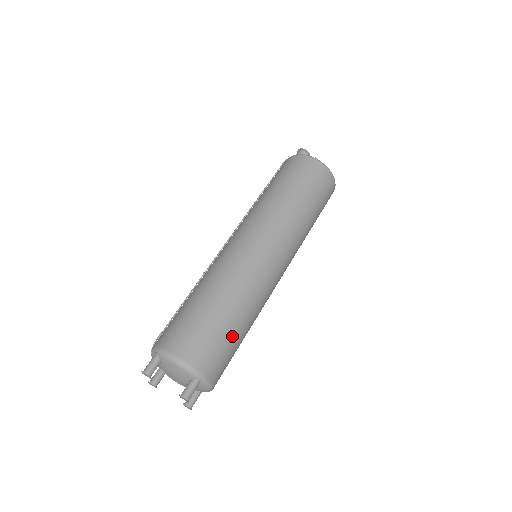
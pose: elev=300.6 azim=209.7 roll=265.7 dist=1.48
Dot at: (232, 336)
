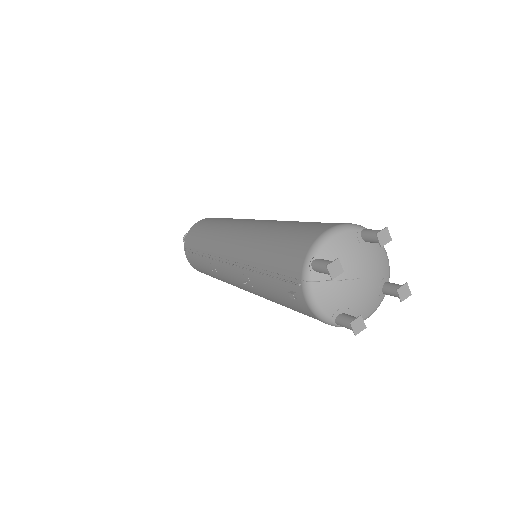
Dot at: occluded
